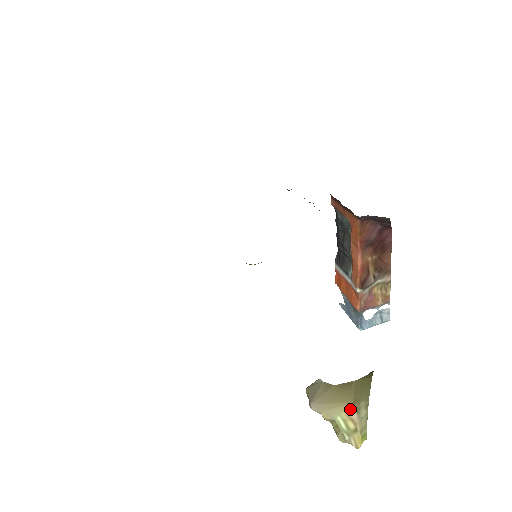
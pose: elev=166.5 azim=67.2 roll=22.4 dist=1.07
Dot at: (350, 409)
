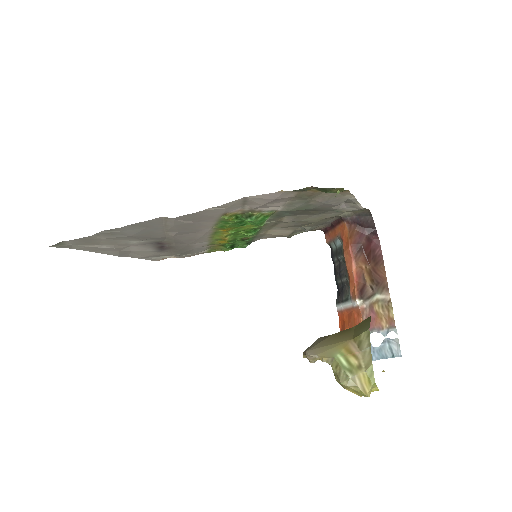
Dot at: (350, 345)
